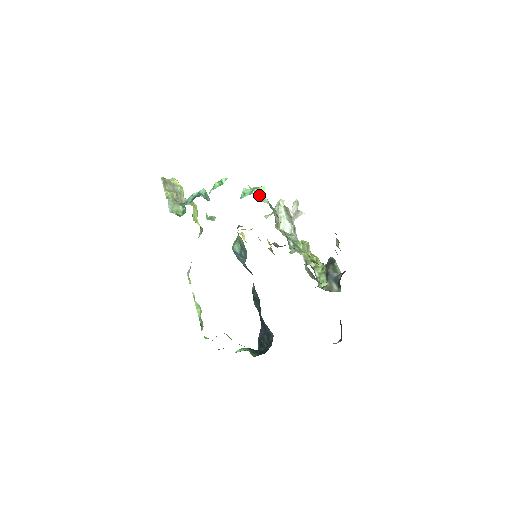
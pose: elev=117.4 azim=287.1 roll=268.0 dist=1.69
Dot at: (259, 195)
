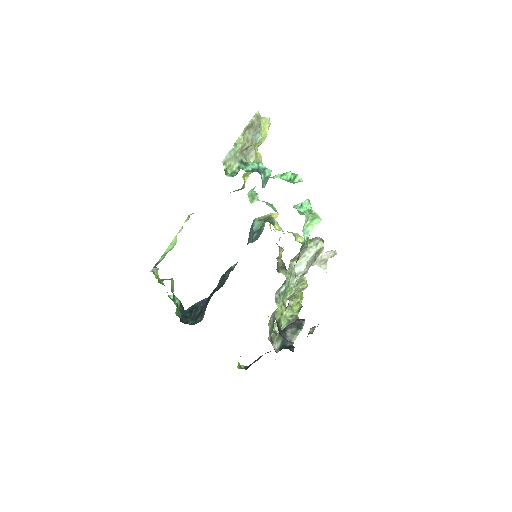
Dot at: (309, 223)
